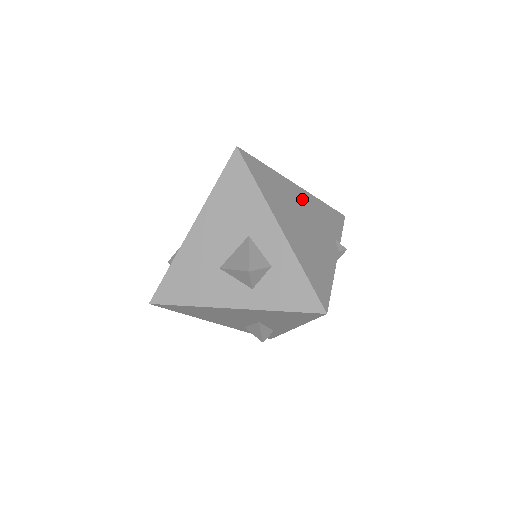
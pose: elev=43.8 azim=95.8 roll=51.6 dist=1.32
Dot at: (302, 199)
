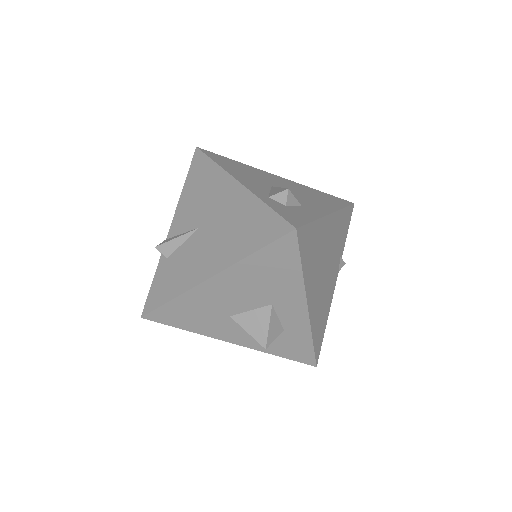
Dot at: (330, 232)
